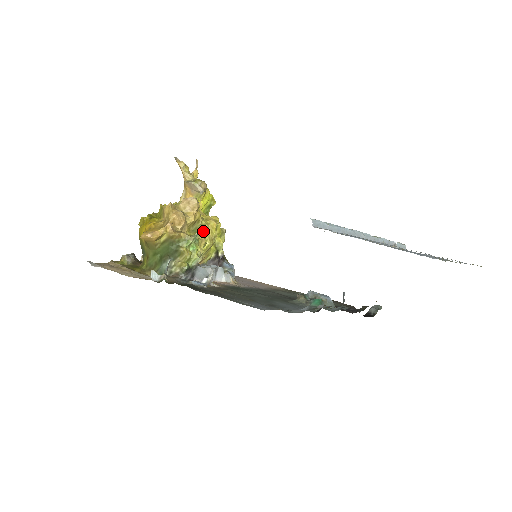
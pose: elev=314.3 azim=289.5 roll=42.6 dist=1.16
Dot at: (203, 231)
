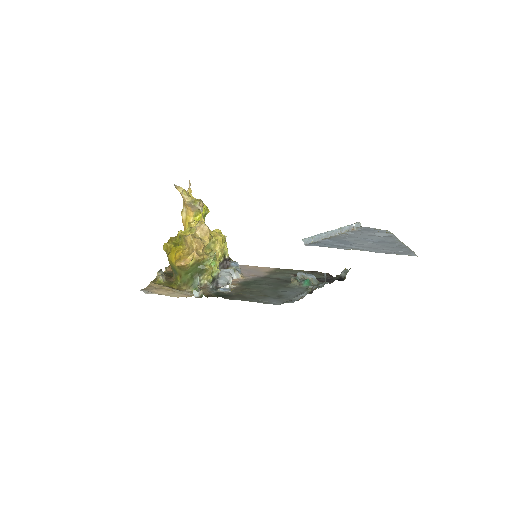
Dot at: (215, 246)
